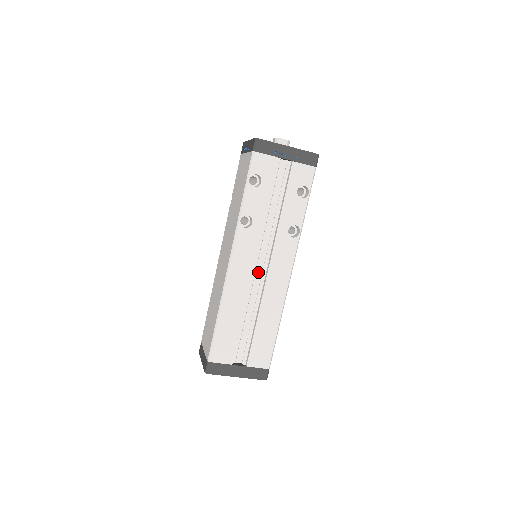
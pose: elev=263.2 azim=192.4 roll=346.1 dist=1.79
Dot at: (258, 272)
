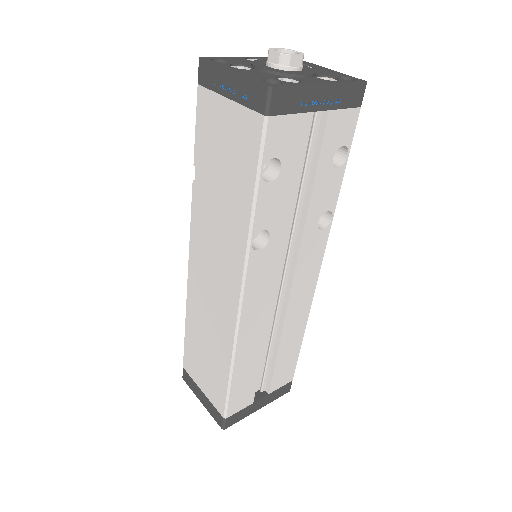
Dot at: (274, 290)
